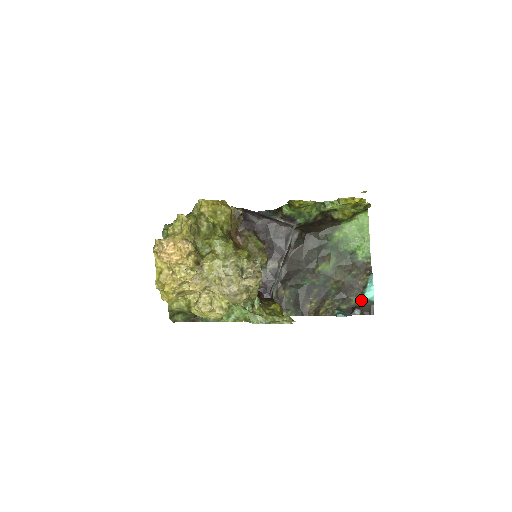
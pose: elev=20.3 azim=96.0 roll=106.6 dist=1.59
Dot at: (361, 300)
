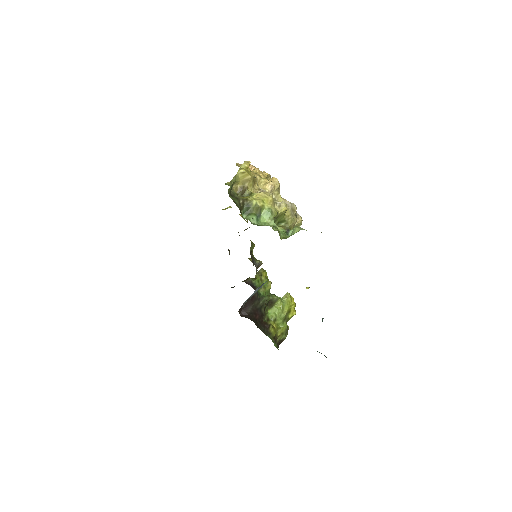
Dot at: (319, 352)
